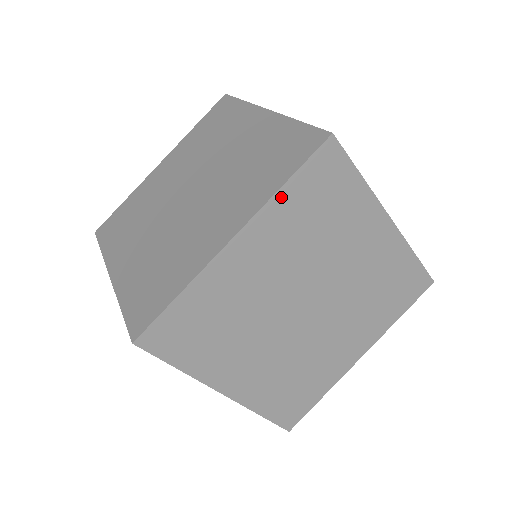
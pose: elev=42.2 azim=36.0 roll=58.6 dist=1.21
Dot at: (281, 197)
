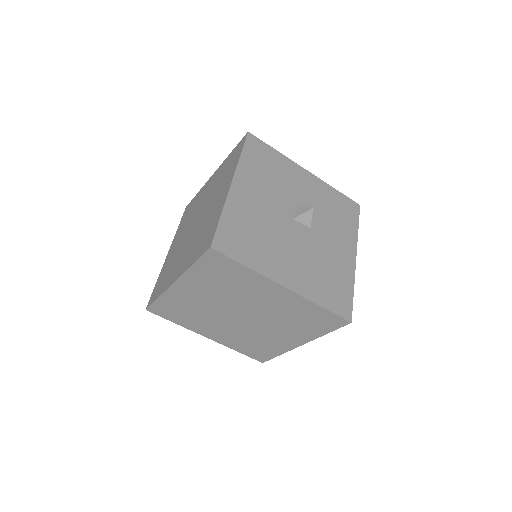
Dot at: (193, 270)
